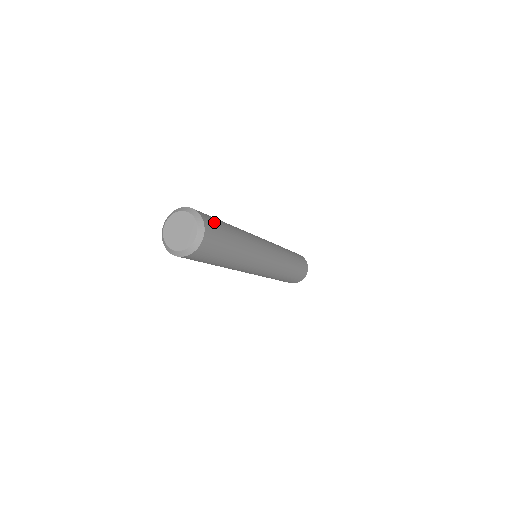
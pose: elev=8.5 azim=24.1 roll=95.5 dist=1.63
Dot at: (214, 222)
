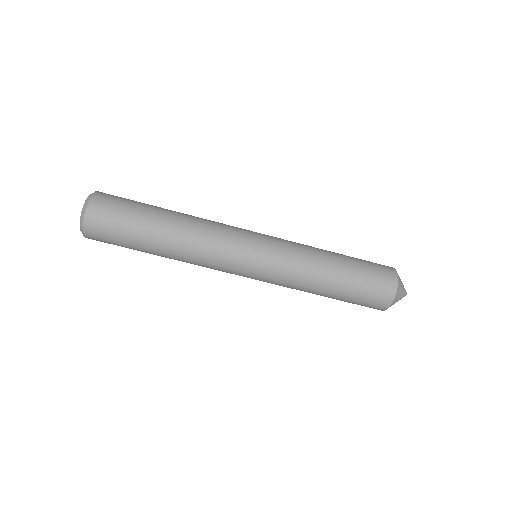
Dot at: occluded
